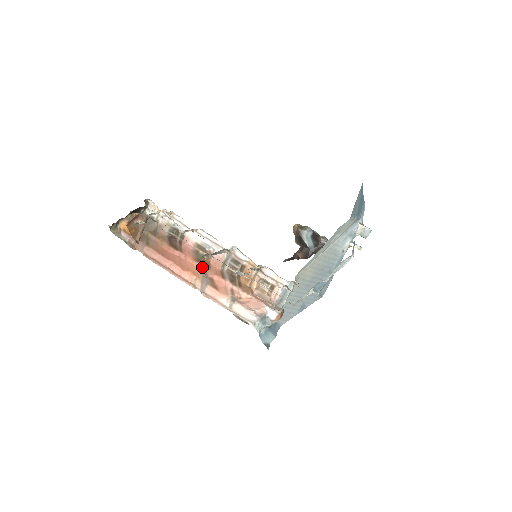
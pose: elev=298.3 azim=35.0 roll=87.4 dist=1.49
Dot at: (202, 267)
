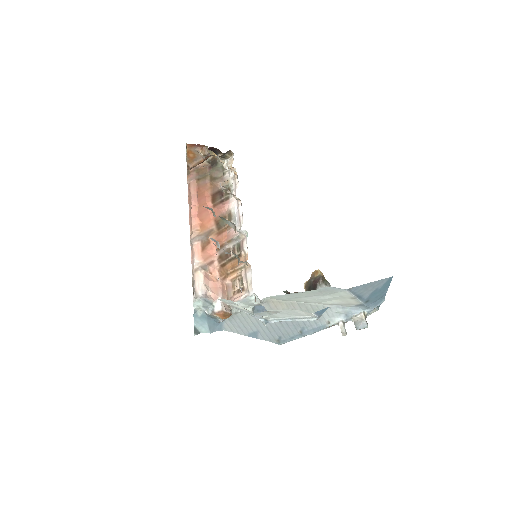
Dot at: (214, 228)
